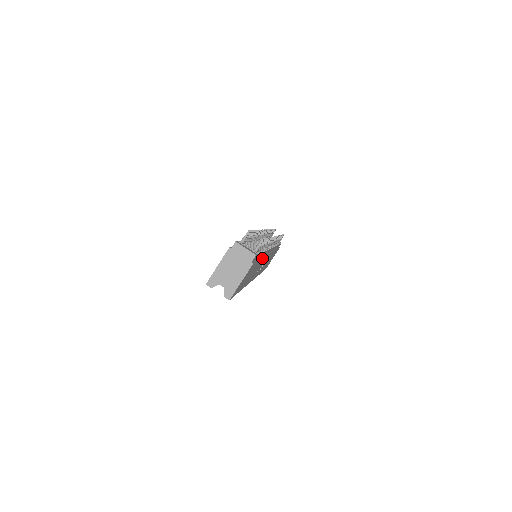
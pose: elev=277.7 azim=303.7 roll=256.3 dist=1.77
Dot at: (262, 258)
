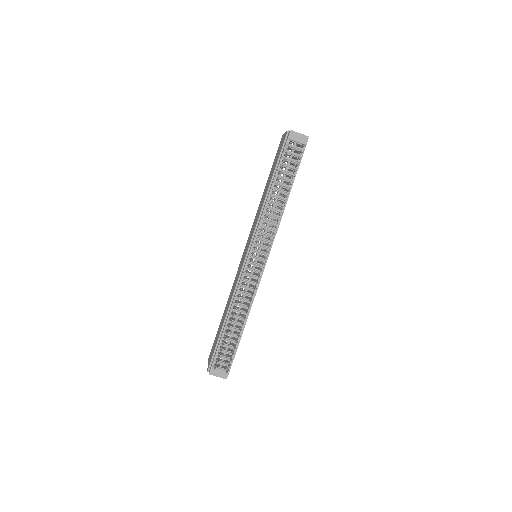
Dot at: (246, 320)
